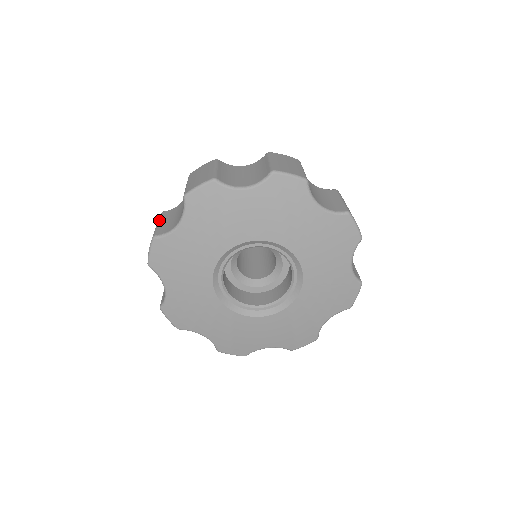
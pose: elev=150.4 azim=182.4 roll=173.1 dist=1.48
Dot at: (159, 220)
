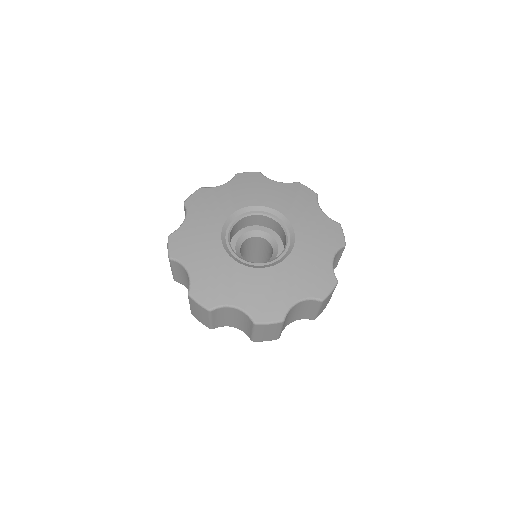
Dot at: occluded
